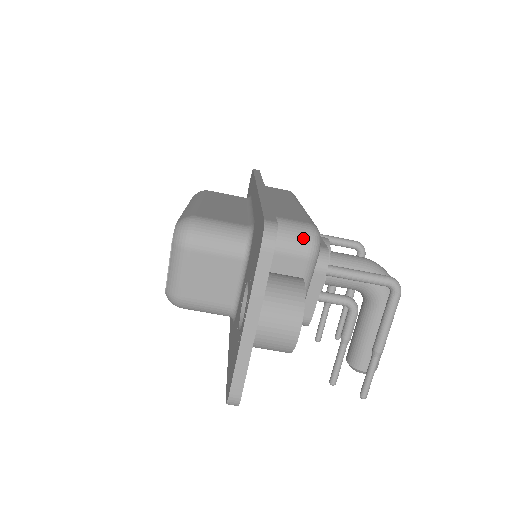
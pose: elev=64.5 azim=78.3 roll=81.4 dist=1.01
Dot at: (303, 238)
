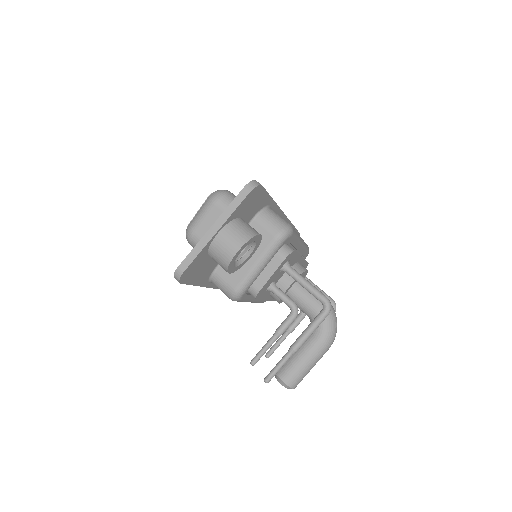
Dot at: (279, 225)
